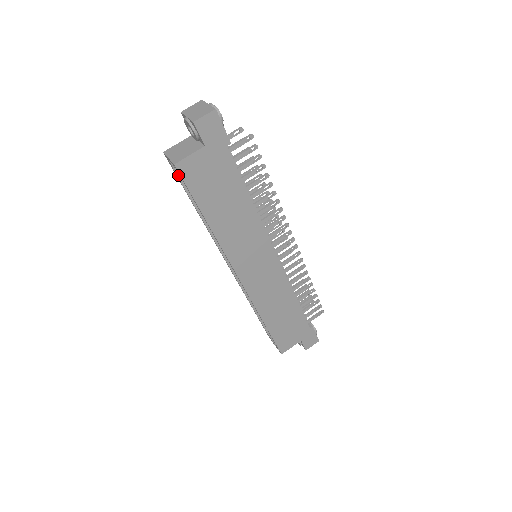
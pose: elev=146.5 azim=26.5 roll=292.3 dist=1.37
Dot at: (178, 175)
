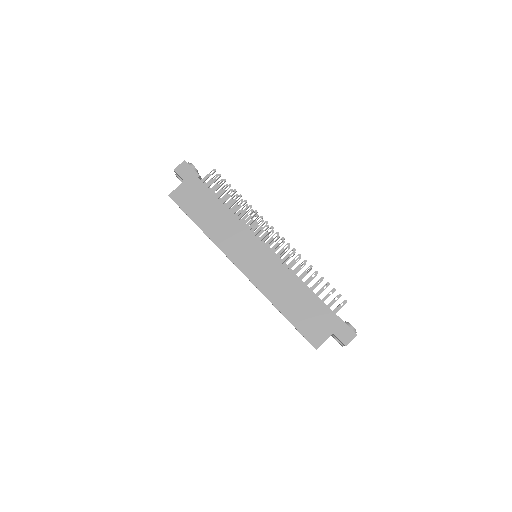
Dot at: occluded
